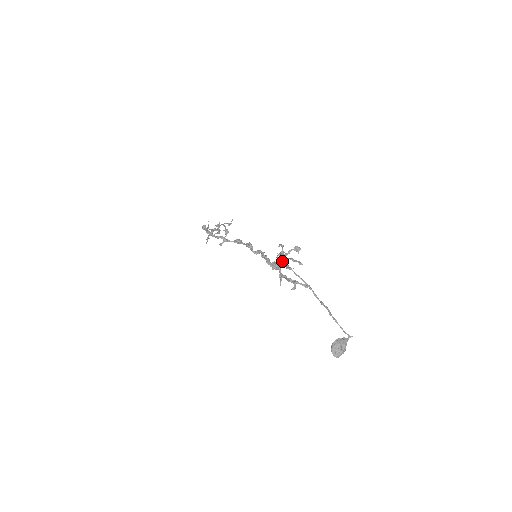
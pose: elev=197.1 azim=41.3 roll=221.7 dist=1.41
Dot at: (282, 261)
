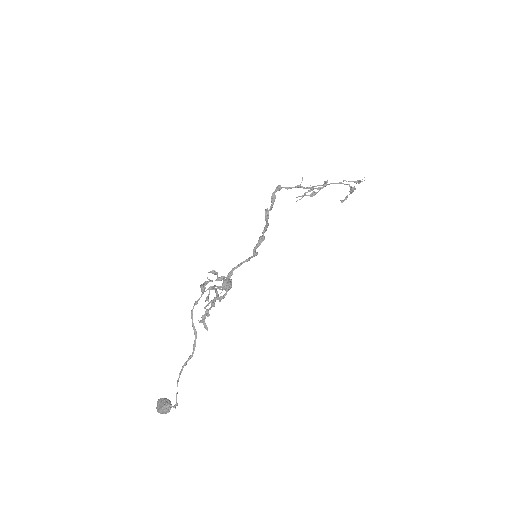
Dot at: (208, 288)
